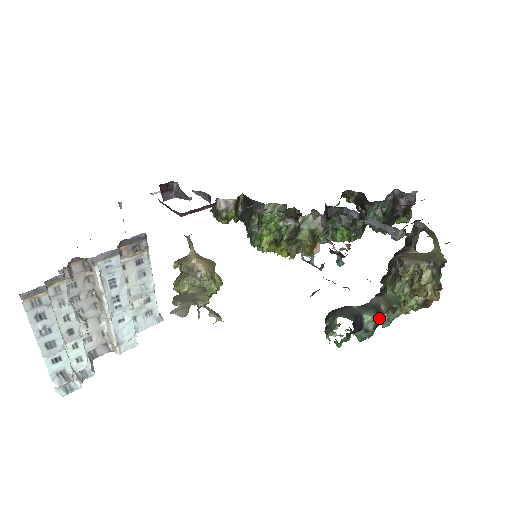
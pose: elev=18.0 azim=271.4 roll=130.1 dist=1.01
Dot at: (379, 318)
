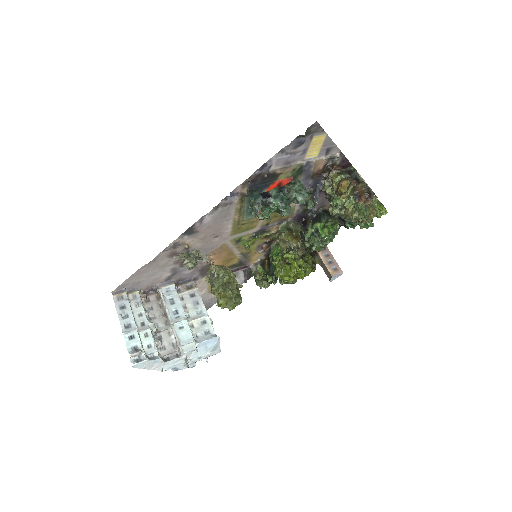
Dot at: (281, 188)
